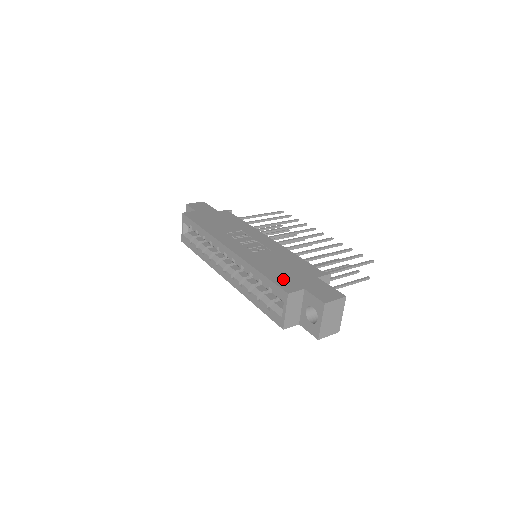
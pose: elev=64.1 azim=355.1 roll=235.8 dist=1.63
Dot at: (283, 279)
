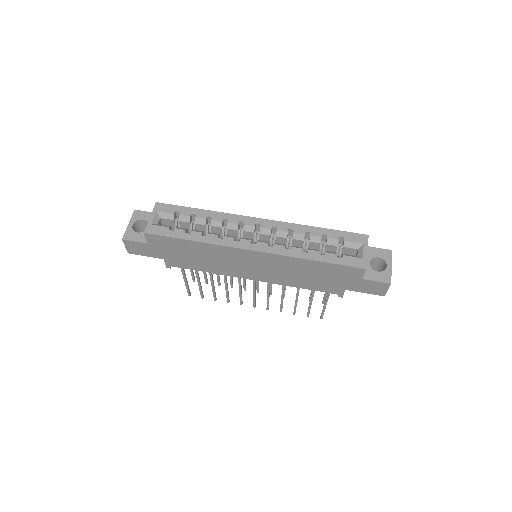
Dot at: occluded
